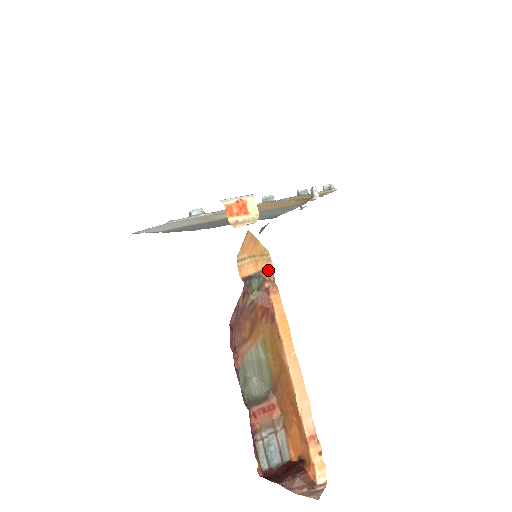
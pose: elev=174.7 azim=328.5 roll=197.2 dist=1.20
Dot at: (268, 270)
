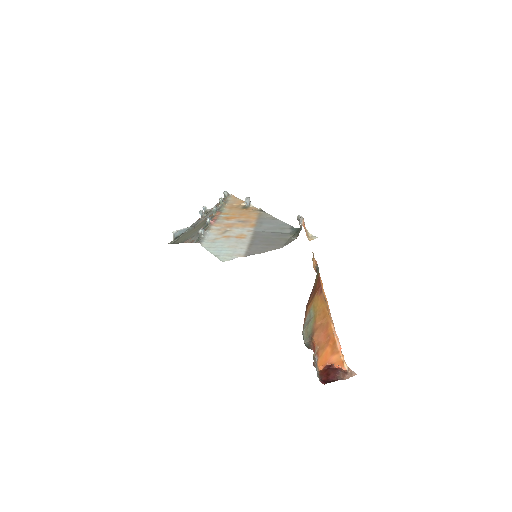
Dot at: (316, 262)
